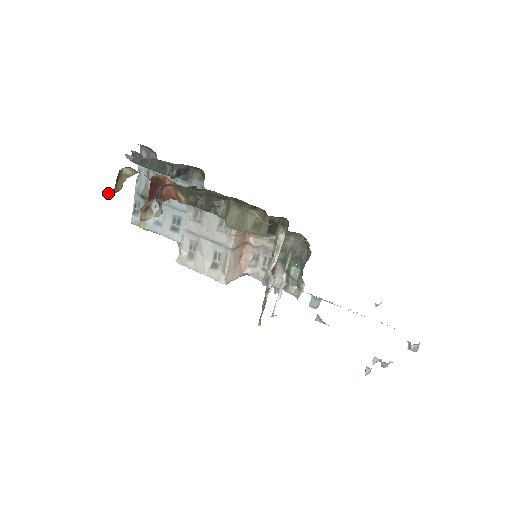
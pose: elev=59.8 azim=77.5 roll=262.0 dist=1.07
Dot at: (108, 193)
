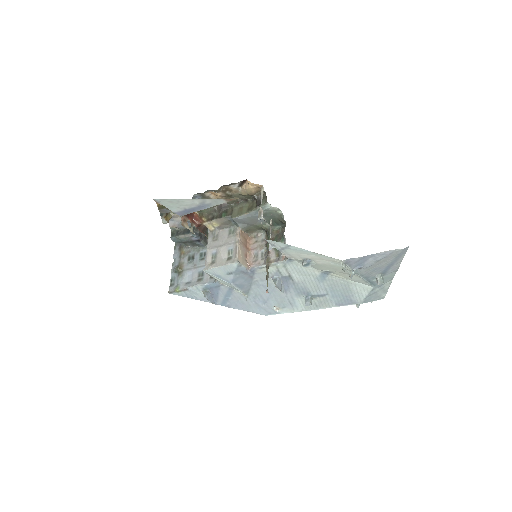
Dot at: (162, 216)
